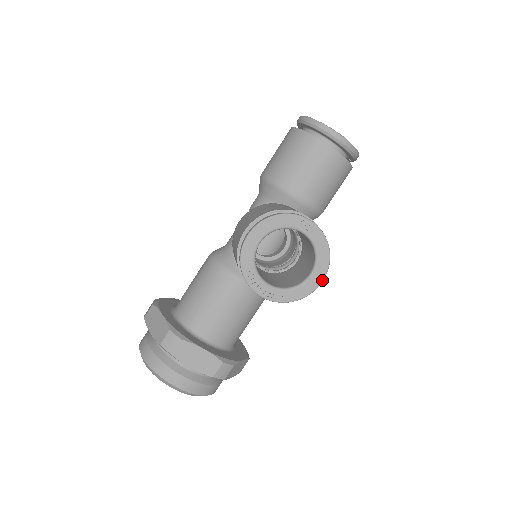
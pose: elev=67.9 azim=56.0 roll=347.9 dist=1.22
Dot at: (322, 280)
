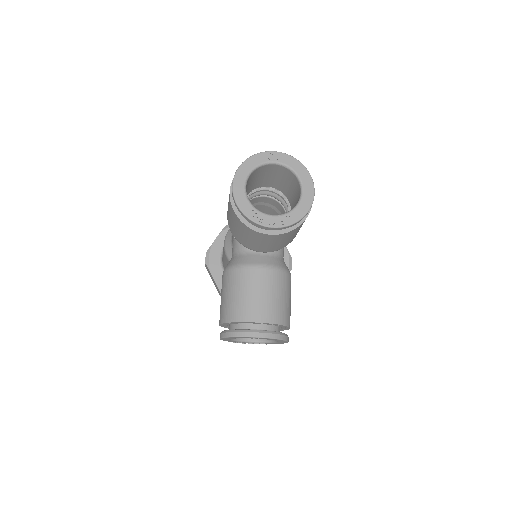
Dot at: (287, 342)
